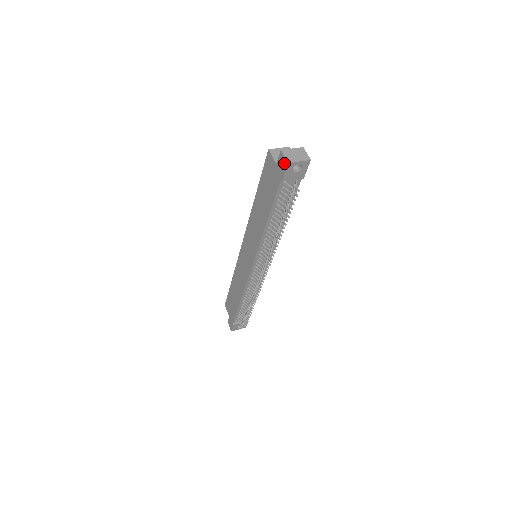
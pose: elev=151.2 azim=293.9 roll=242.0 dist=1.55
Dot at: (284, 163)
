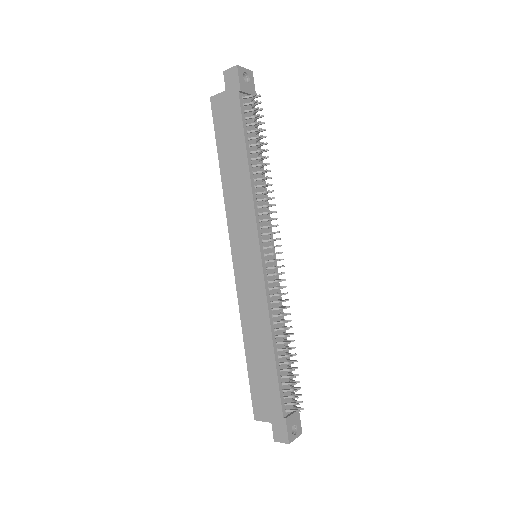
Dot at: (233, 72)
